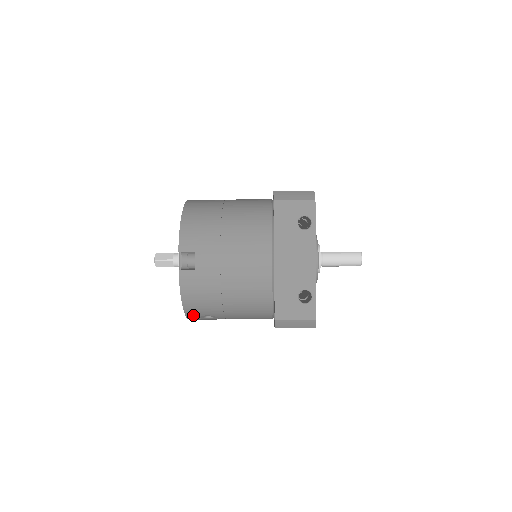
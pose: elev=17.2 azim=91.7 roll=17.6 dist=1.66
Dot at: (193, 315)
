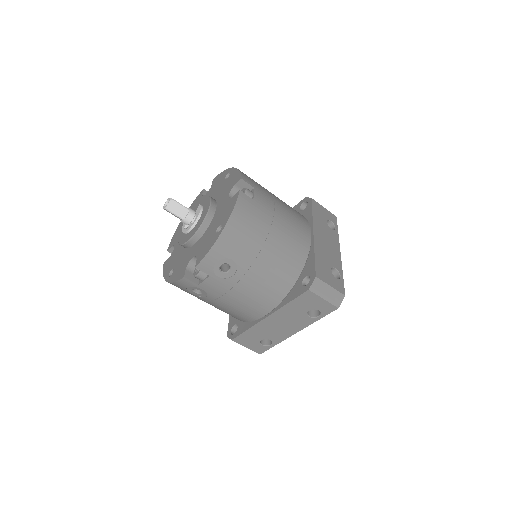
Dot at: (219, 251)
